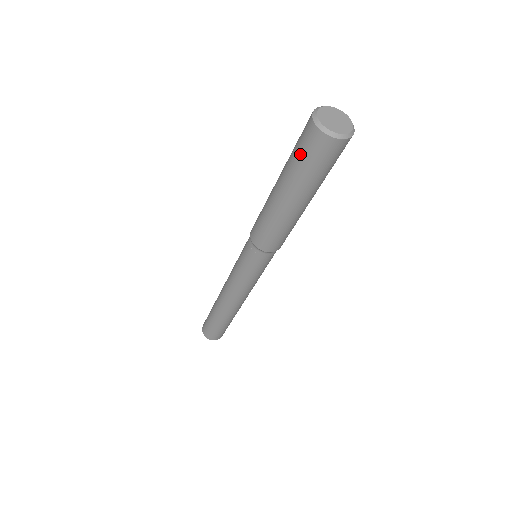
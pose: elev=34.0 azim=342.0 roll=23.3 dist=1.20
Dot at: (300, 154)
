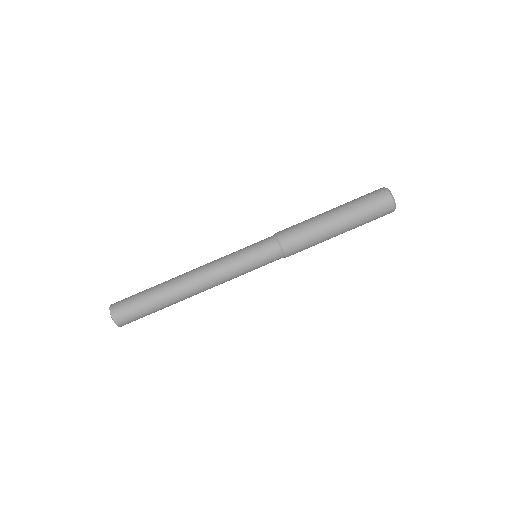
Dot at: (369, 203)
